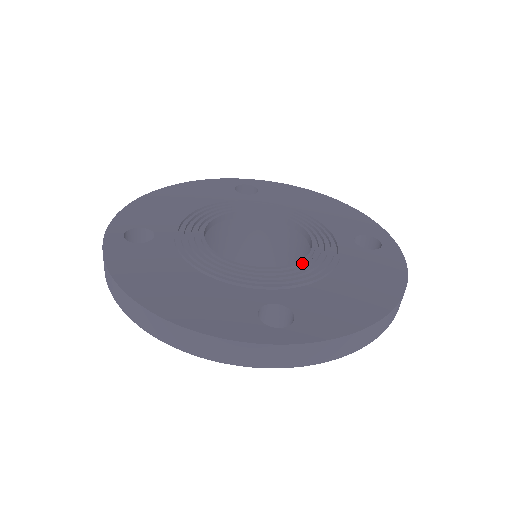
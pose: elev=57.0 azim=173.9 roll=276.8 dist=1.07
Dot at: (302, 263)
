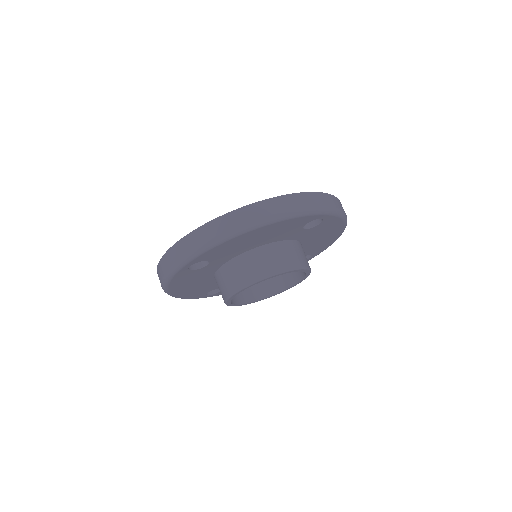
Dot at: occluded
